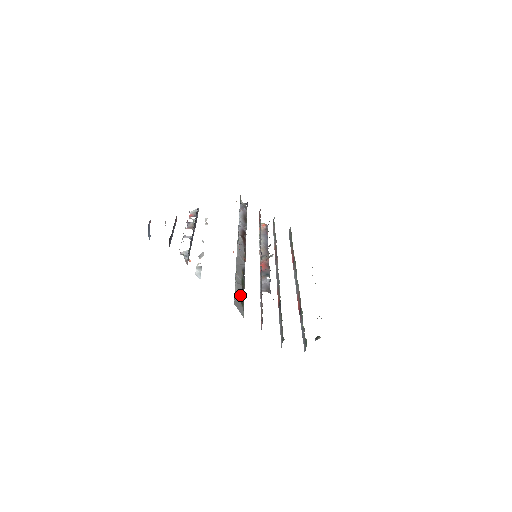
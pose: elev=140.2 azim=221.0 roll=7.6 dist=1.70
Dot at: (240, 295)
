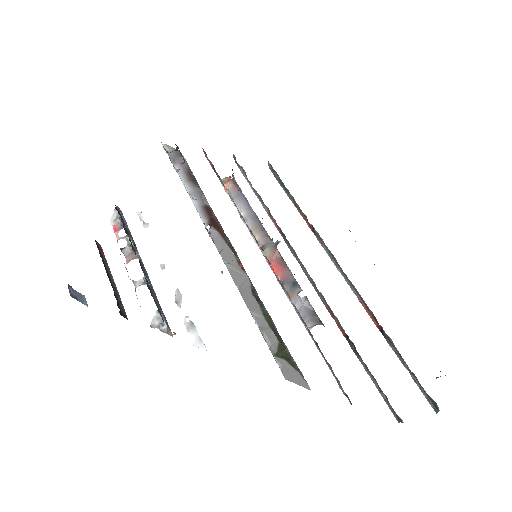
Dot at: (280, 350)
